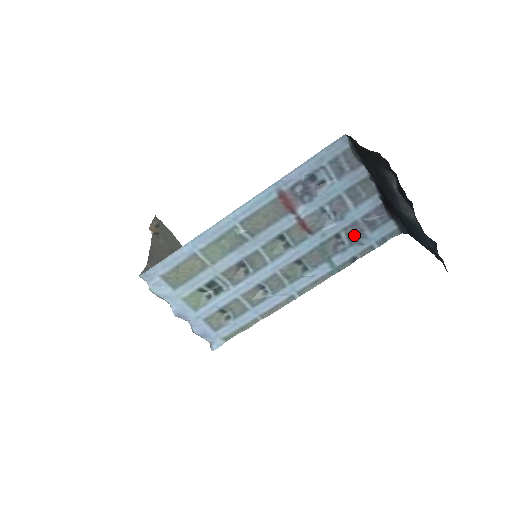
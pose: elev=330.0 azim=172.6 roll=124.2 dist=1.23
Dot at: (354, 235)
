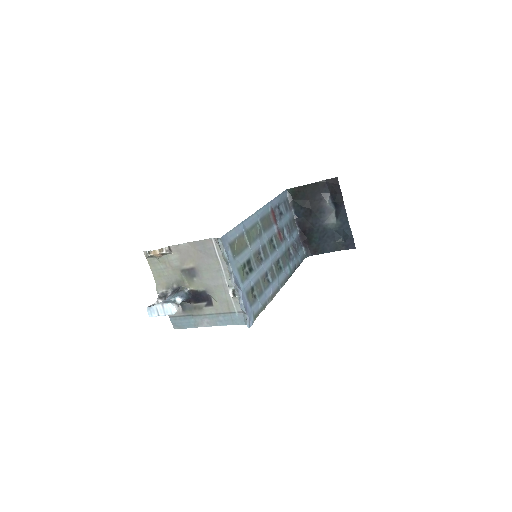
Dot at: (295, 250)
